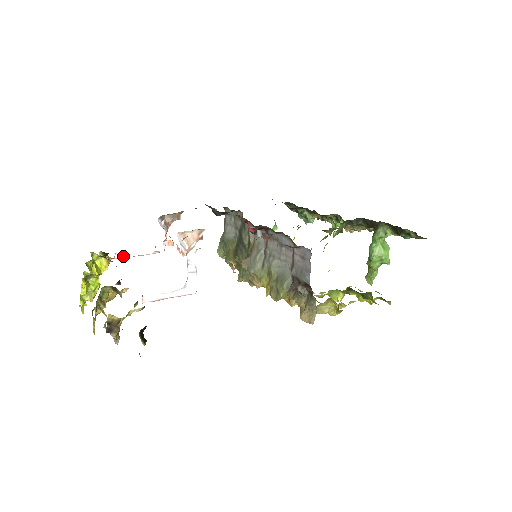
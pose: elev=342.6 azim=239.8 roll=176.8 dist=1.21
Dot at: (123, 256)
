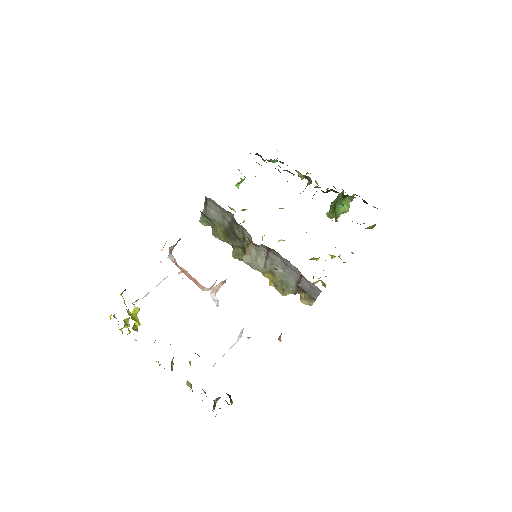
Dot at: (147, 294)
